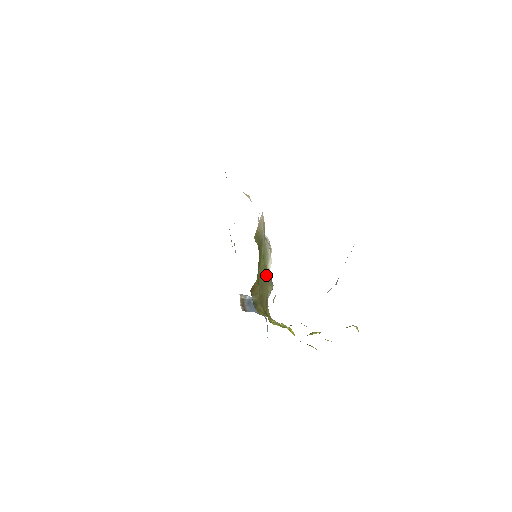
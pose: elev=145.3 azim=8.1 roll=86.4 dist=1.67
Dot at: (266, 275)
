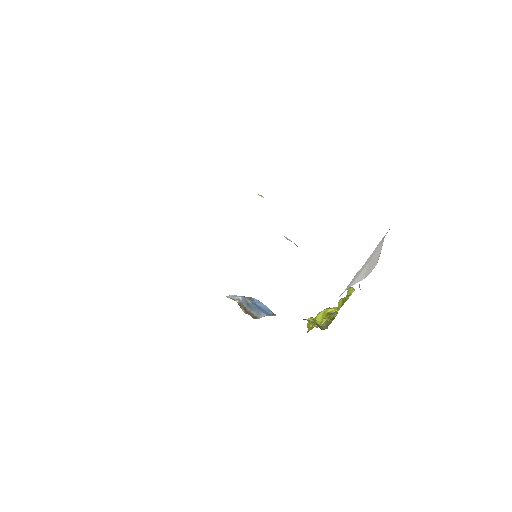
Dot at: occluded
